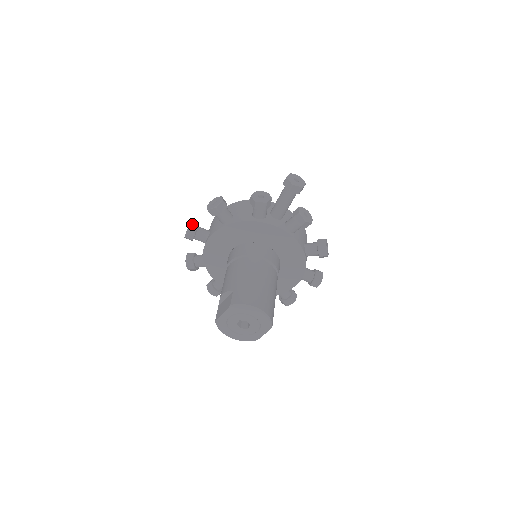
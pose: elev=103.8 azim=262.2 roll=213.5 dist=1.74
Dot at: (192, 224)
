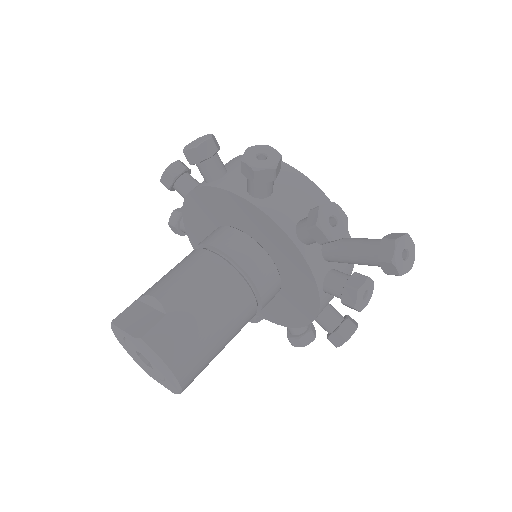
Dot at: (209, 143)
